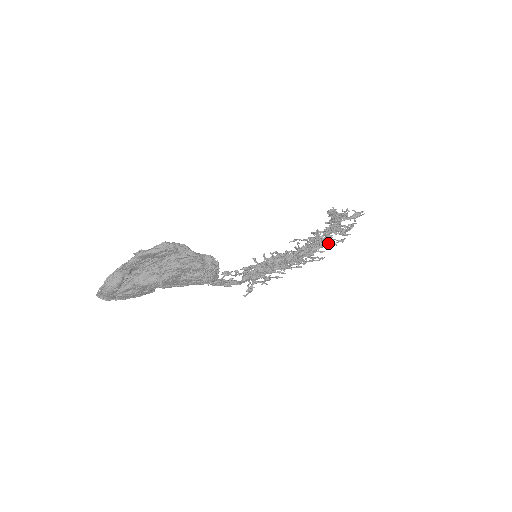
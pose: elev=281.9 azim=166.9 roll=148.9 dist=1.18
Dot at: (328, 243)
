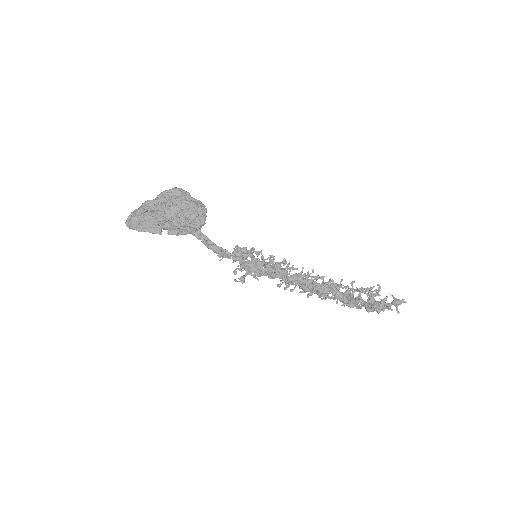
Dot at: (340, 284)
